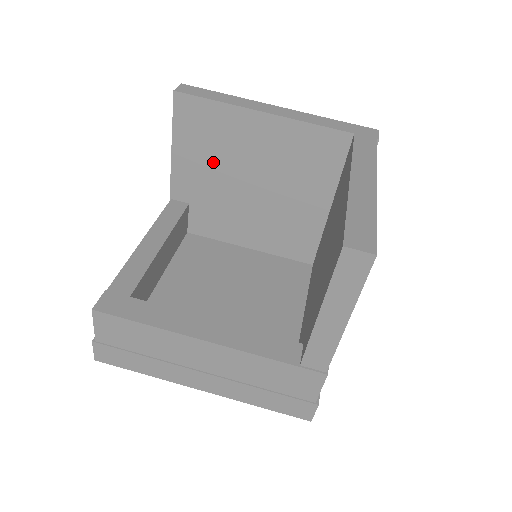
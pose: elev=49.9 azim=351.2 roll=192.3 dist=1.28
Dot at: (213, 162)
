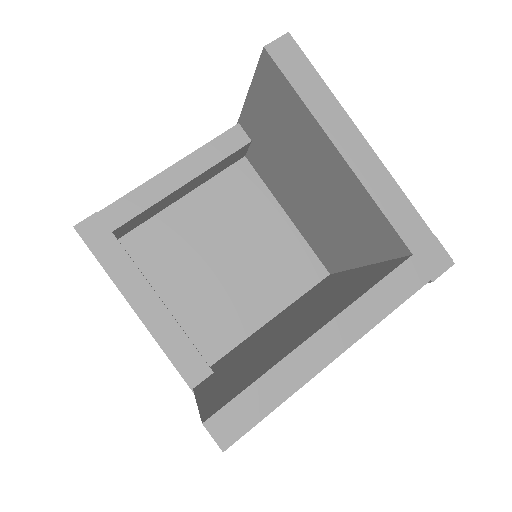
Dot at: (280, 137)
